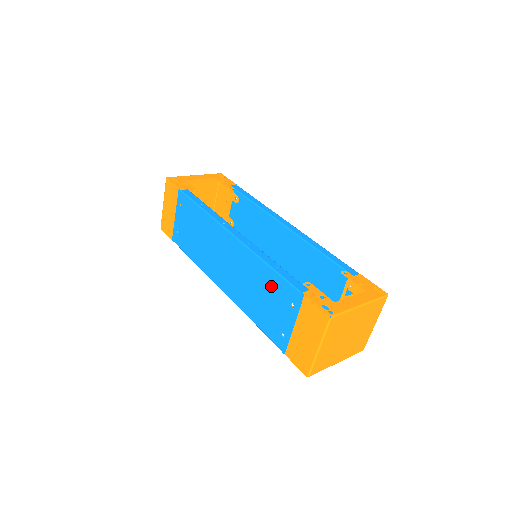
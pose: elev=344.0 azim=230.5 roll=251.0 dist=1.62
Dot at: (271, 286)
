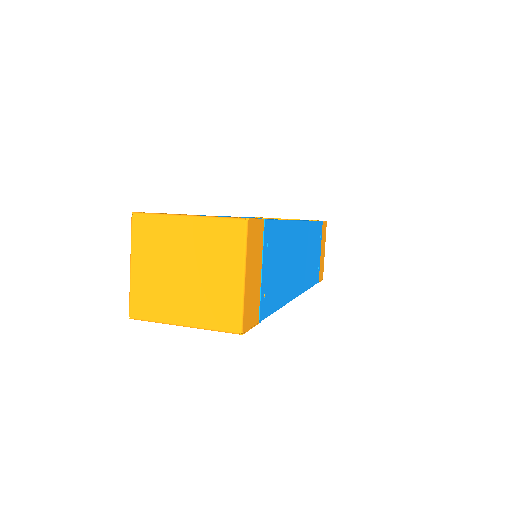
Dot at: occluded
